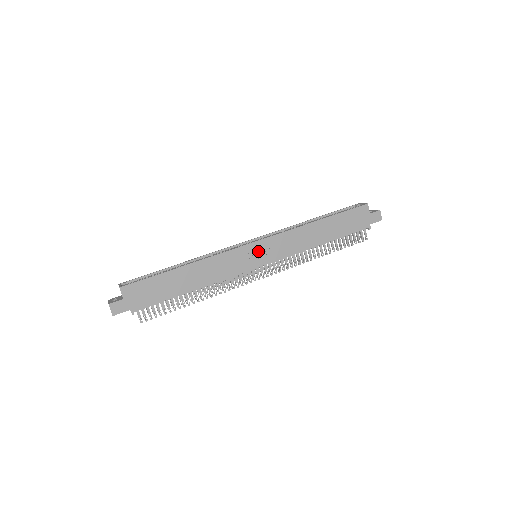
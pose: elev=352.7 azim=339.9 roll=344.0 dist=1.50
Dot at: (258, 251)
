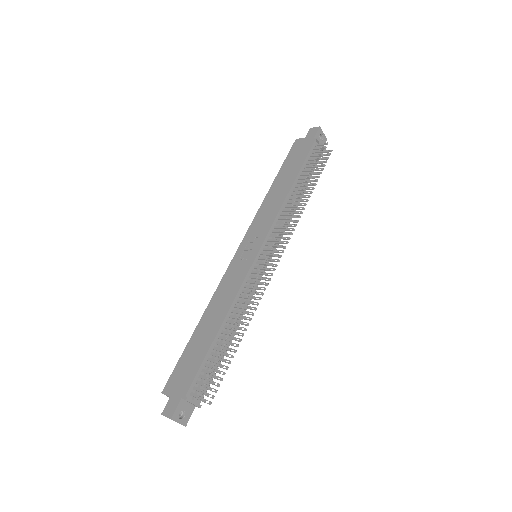
Dot at: (246, 249)
